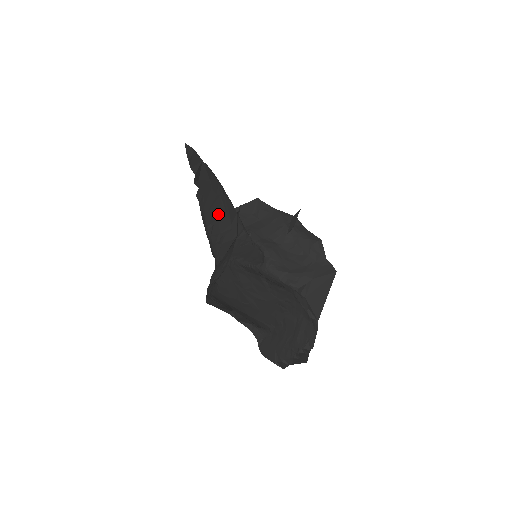
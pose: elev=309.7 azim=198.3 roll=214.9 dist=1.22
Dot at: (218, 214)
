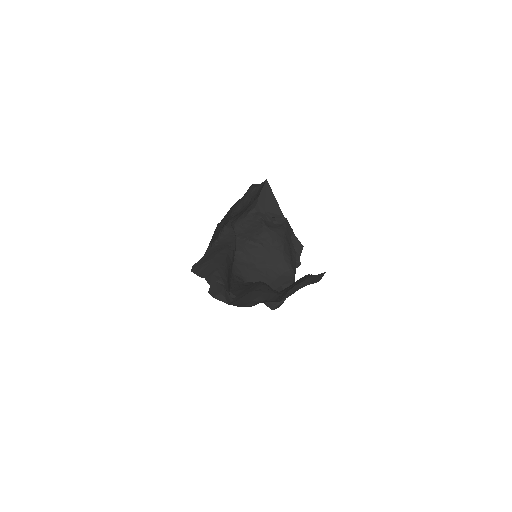
Dot at: (229, 273)
